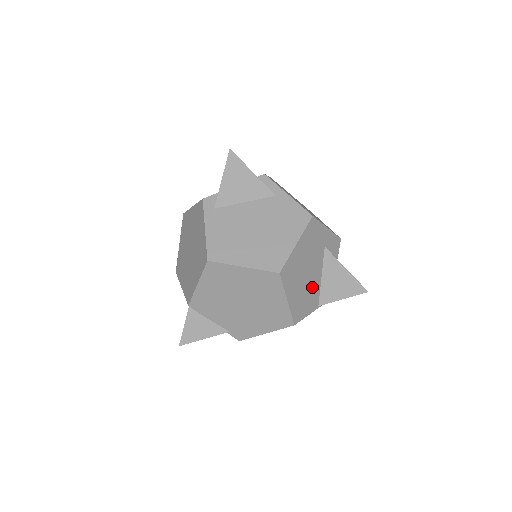
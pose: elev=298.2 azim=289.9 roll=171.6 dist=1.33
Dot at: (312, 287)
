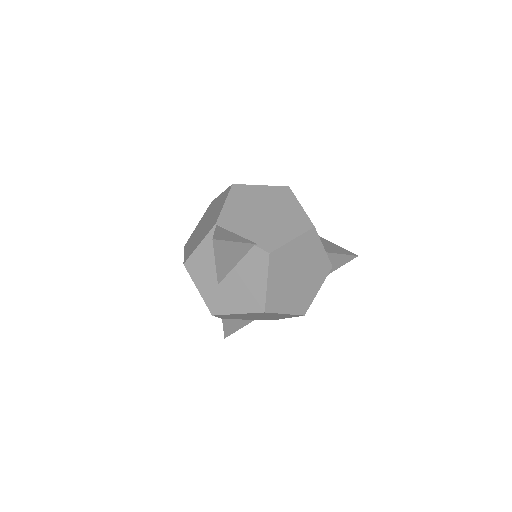
Dot at: occluded
